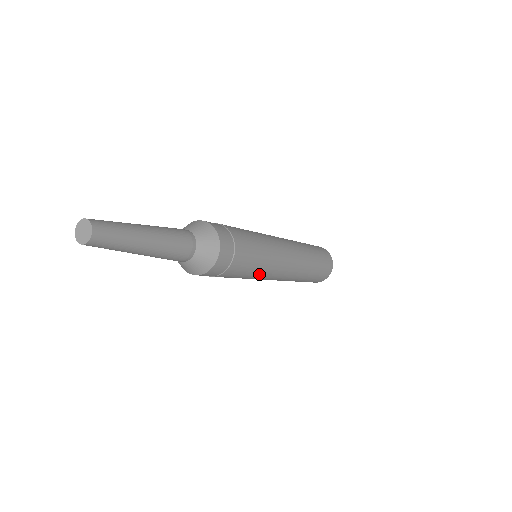
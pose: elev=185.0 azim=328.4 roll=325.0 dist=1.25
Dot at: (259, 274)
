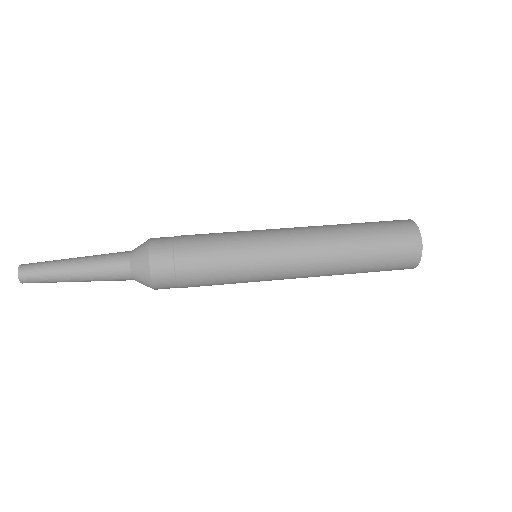
Dot at: (242, 277)
